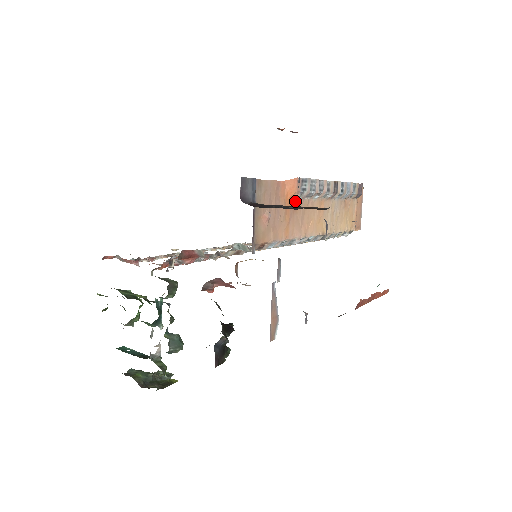
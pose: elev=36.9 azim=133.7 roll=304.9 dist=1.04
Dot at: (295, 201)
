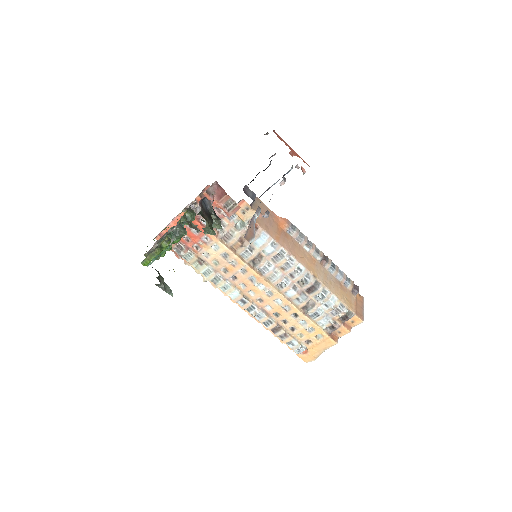
Dot at: (287, 233)
